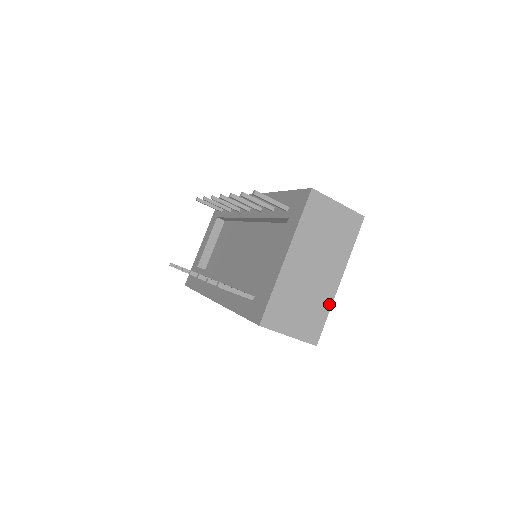
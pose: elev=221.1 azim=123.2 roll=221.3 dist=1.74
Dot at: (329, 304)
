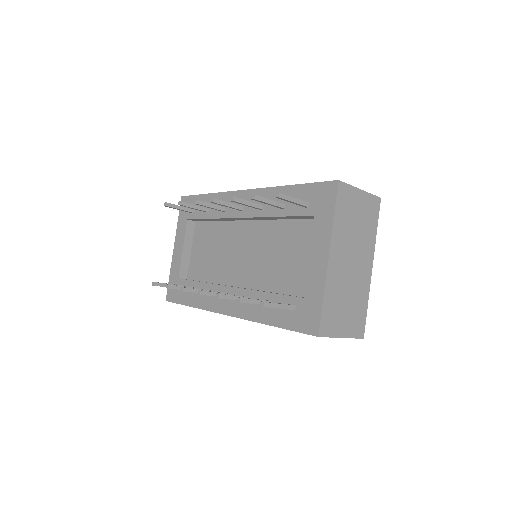
Dot at: (367, 294)
